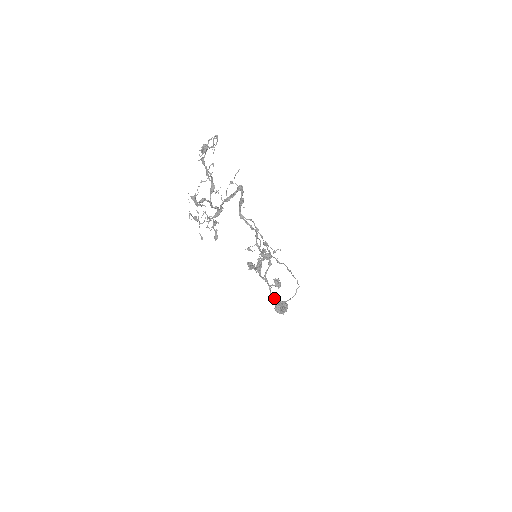
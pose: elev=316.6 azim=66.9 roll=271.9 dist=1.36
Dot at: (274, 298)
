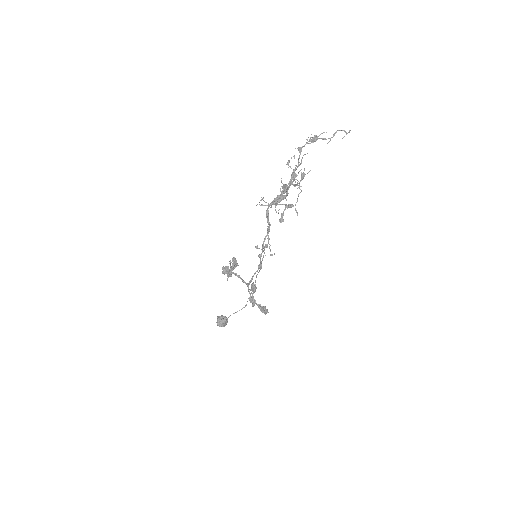
Dot at: (254, 300)
